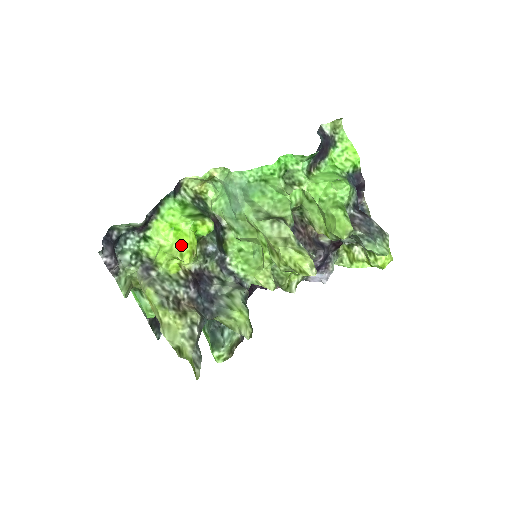
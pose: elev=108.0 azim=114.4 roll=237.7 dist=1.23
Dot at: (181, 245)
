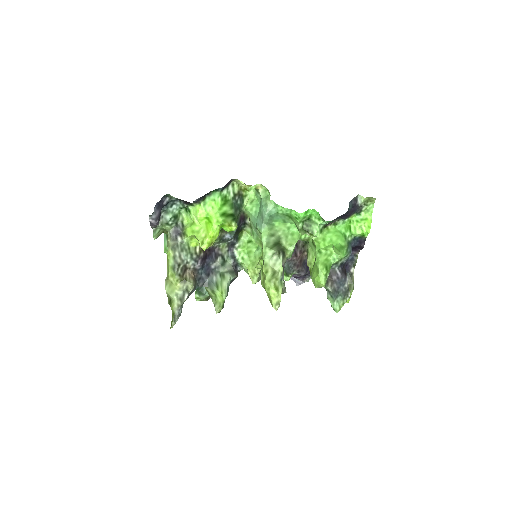
Dot at: (206, 235)
